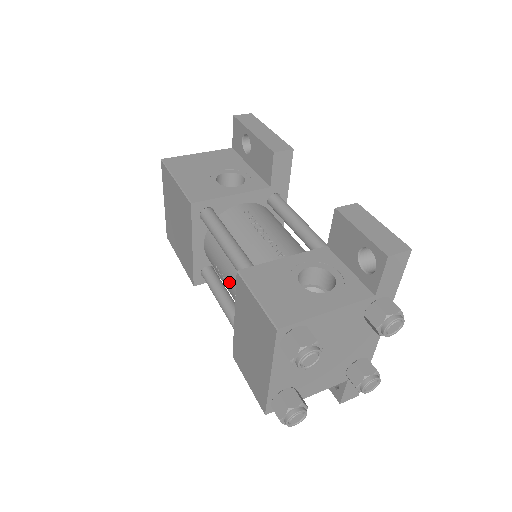
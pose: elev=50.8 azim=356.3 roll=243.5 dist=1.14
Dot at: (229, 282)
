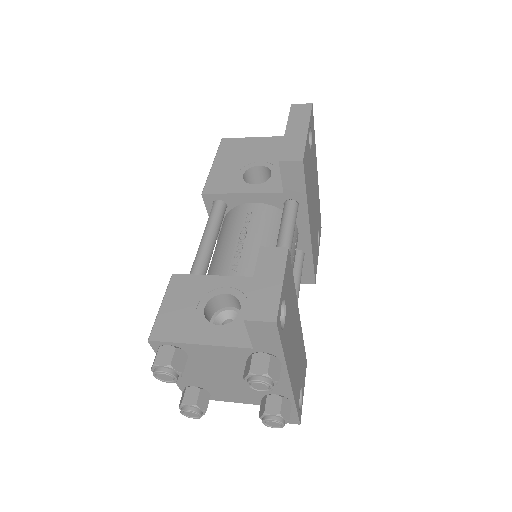
Dot at: occluded
